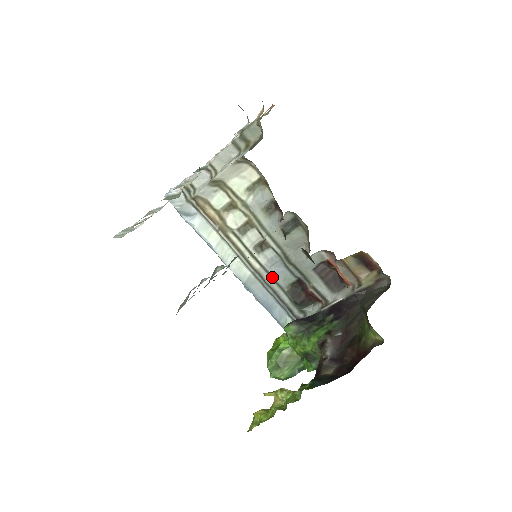
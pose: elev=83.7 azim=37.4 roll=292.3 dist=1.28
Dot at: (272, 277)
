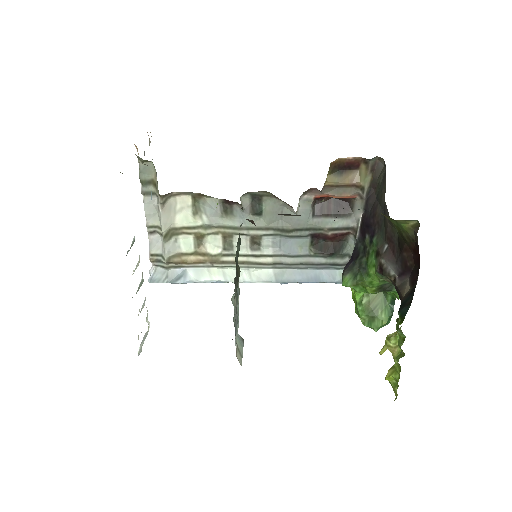
Dot at: (290, 256)
